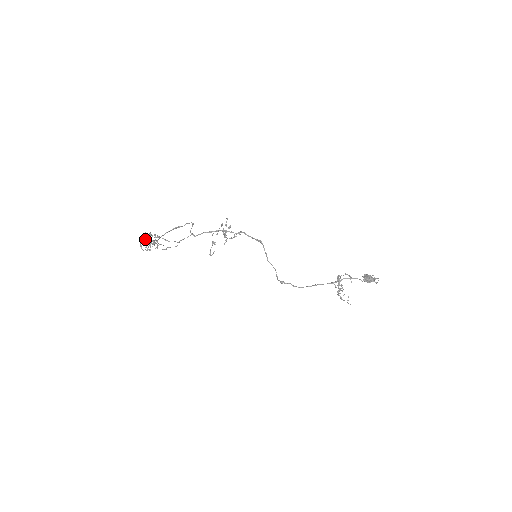
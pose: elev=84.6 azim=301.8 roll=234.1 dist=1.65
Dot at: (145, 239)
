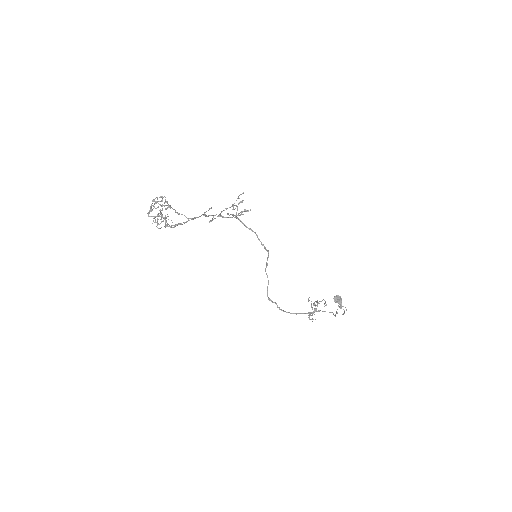
Dot at: (154, 203)
